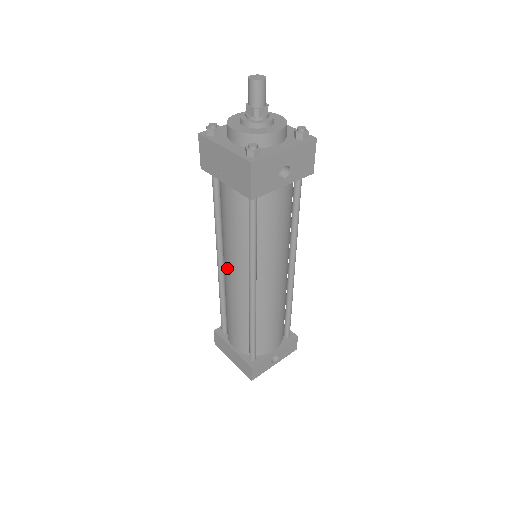
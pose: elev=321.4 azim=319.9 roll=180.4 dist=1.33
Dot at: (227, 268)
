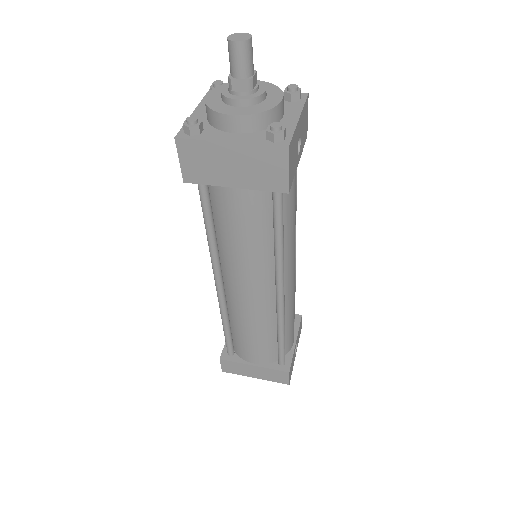
Dot at: (239, 285)
